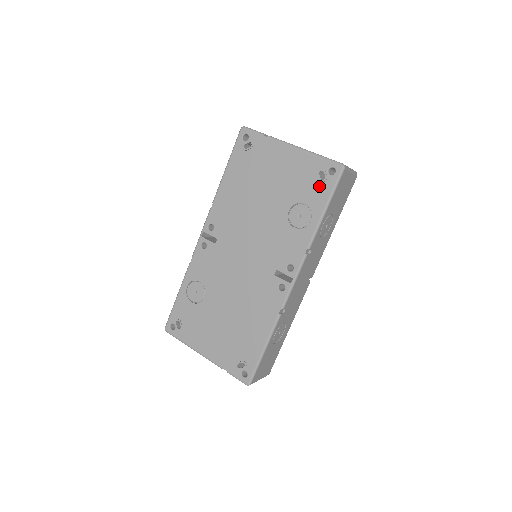
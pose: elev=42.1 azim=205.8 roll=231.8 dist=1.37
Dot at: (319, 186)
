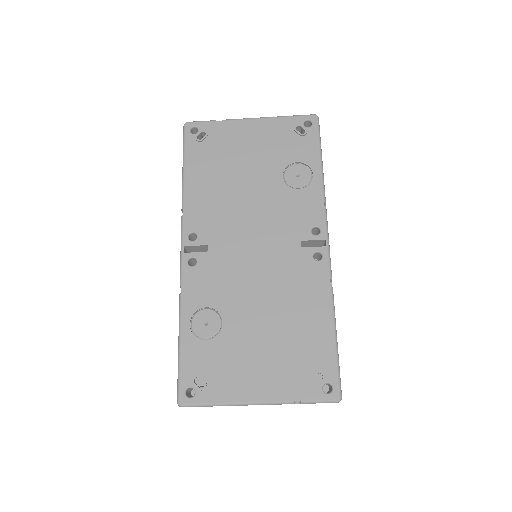
Dot at: (302, 141)
